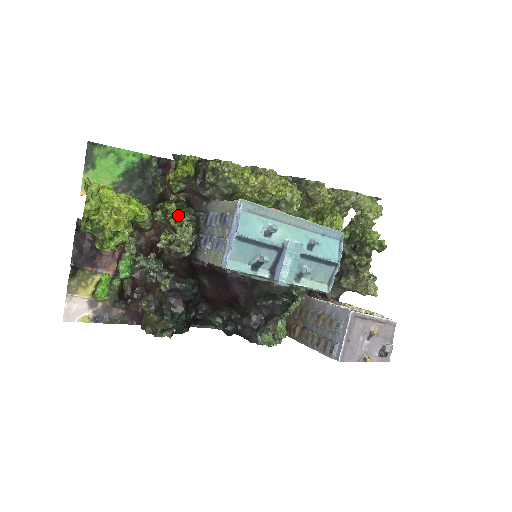
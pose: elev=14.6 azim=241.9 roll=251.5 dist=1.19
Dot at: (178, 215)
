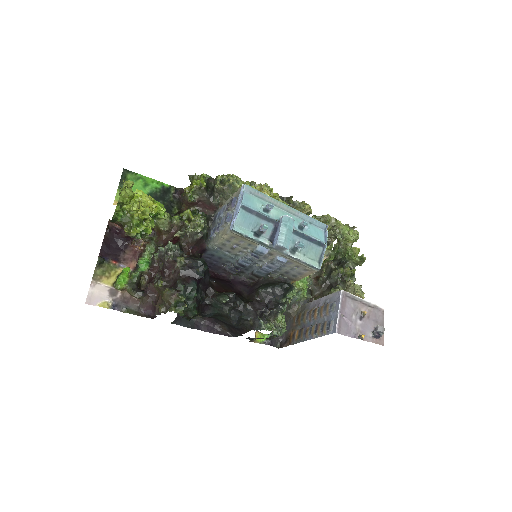
Dot at: (192, 216)
